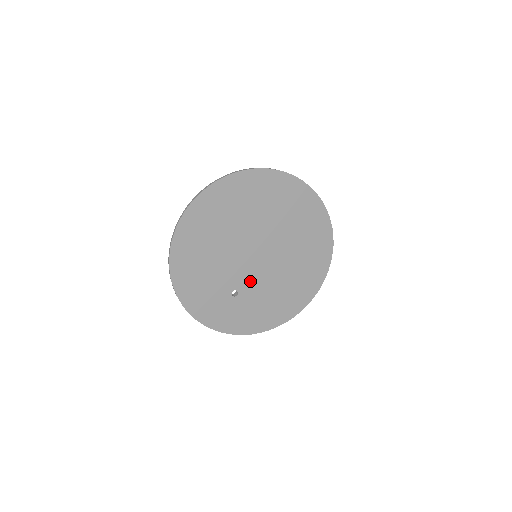
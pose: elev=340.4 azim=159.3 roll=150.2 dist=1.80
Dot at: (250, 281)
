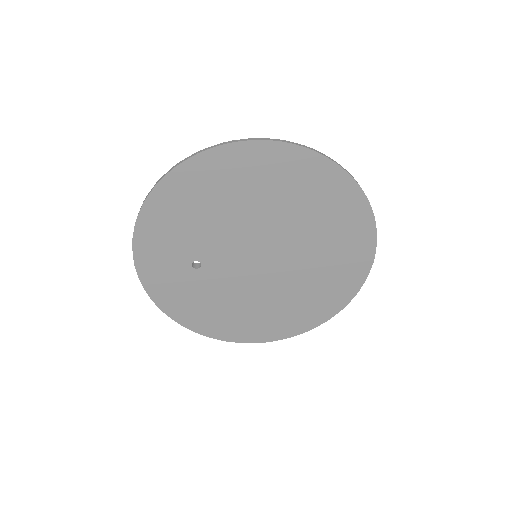
Dot at: (223, 270)
